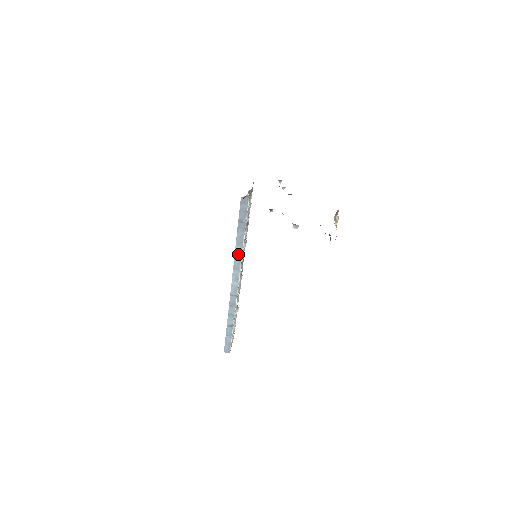
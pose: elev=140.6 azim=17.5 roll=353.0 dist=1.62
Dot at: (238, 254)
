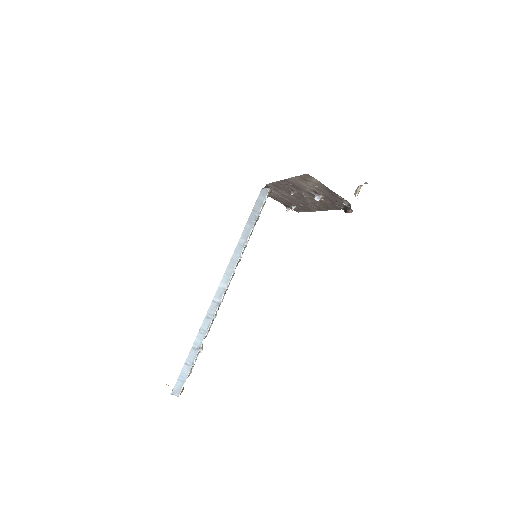
Dot at: (239, 249)
